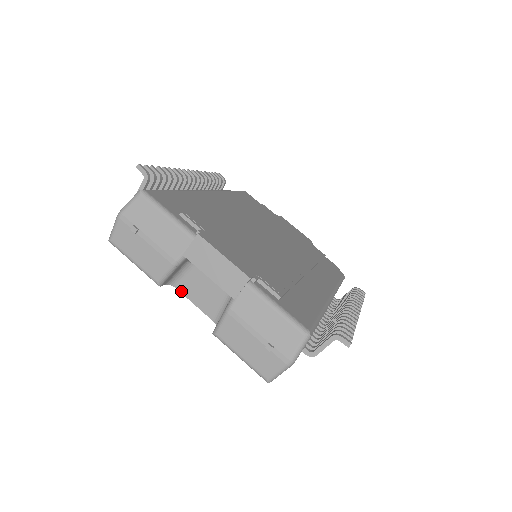
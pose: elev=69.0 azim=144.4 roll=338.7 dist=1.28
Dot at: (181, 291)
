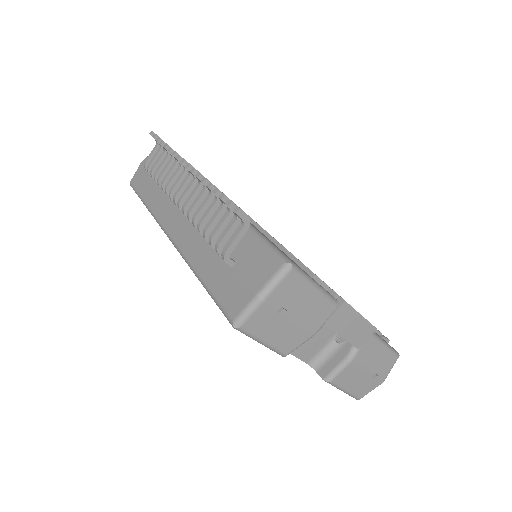
Dot at: occluded
